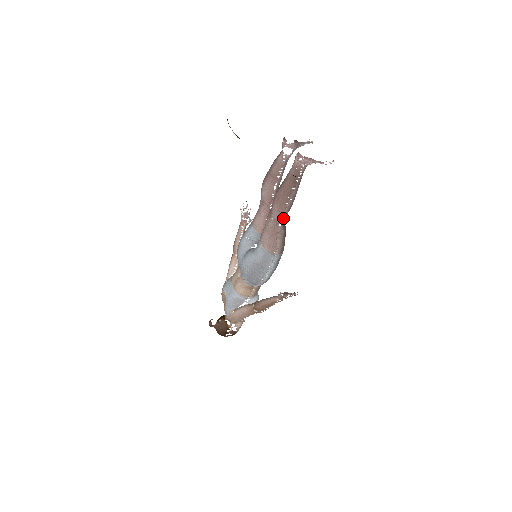
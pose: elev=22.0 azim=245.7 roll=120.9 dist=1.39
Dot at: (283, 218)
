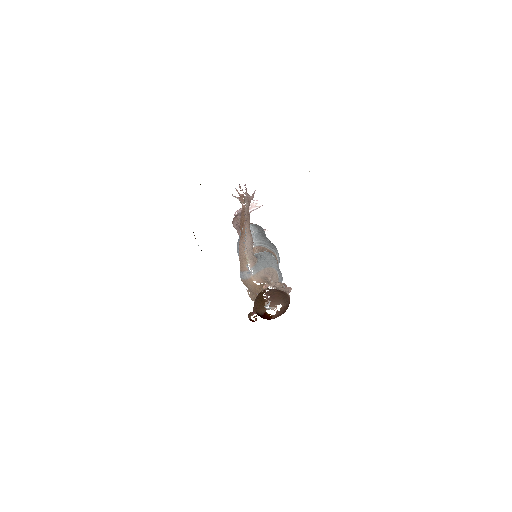
Dot at: occluded
